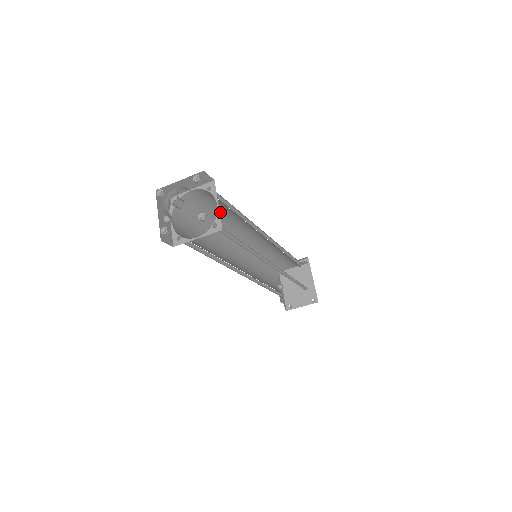
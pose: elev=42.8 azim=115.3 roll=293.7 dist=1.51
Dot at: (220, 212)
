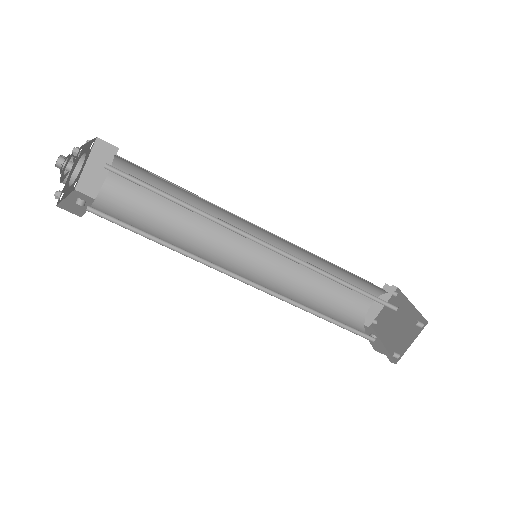
Dot at: (169, 204)
